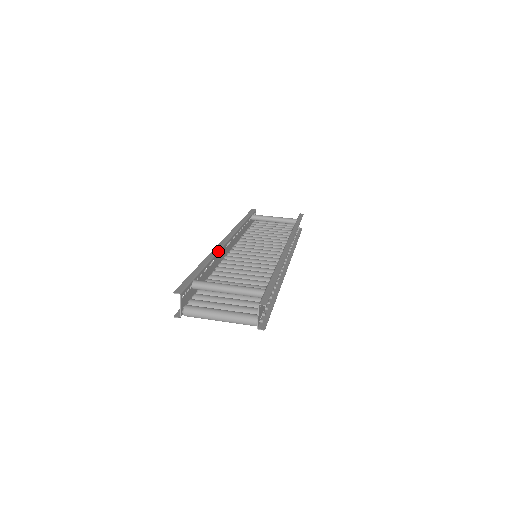
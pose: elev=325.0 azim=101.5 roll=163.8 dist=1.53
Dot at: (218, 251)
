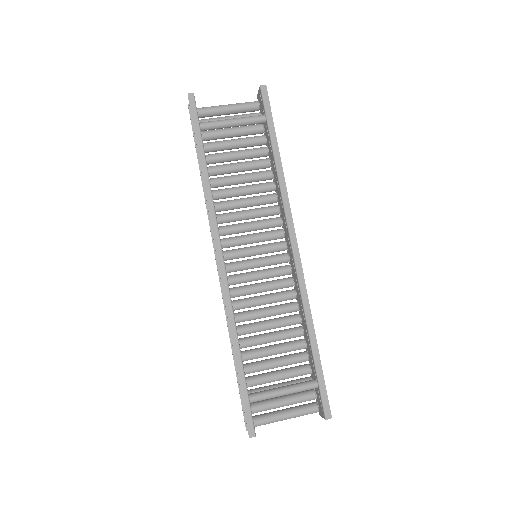
Dot at: (232, 308)
